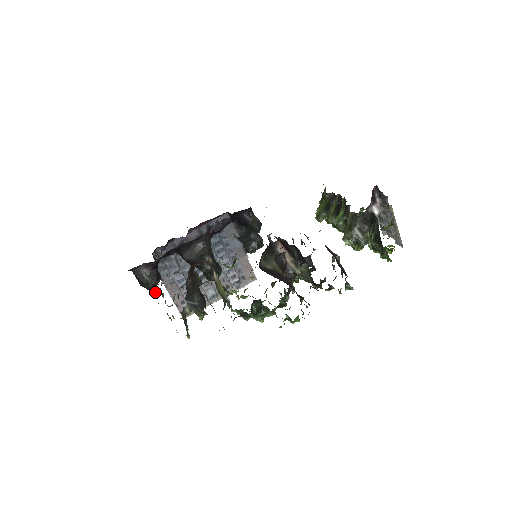
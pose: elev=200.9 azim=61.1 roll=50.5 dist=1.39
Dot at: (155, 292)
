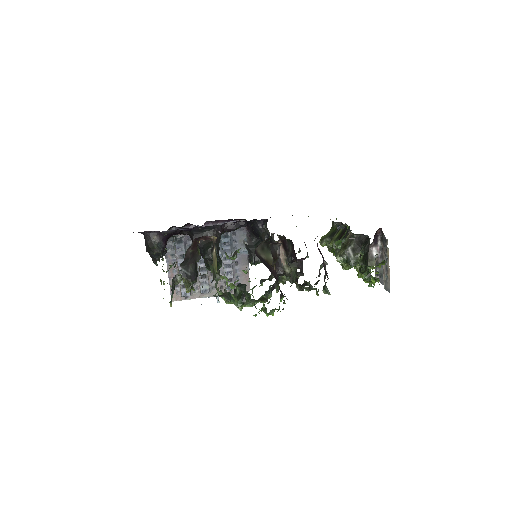
Dot at: (156, 264)
